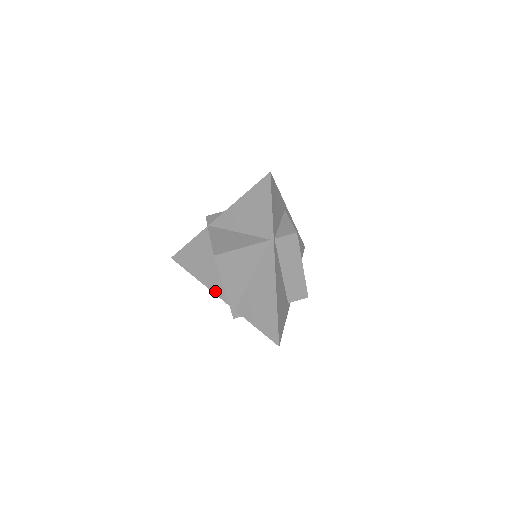
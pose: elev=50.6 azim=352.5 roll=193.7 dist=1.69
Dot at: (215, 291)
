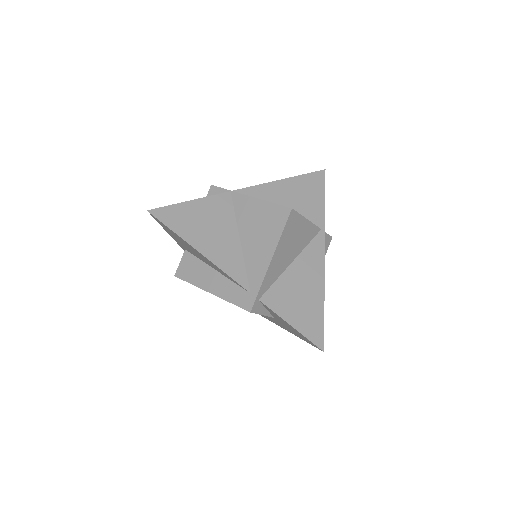
Dot at: (227, 270)
